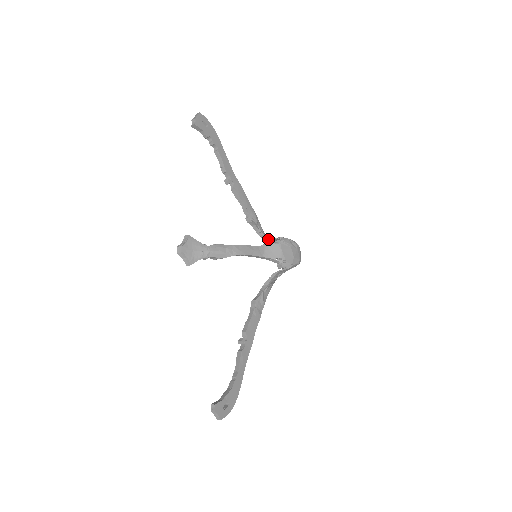
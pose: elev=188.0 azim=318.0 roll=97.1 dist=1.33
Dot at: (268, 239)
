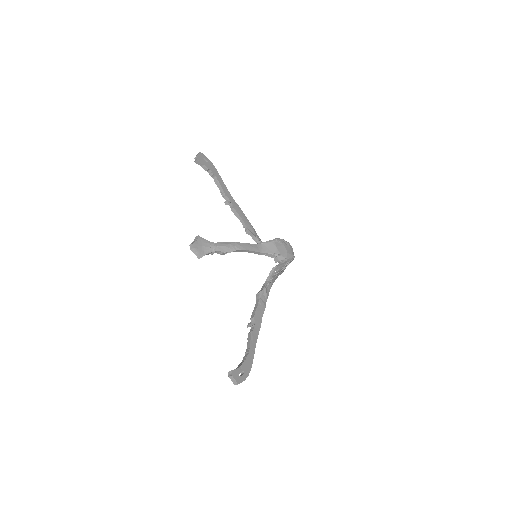
Dot at: occluded
